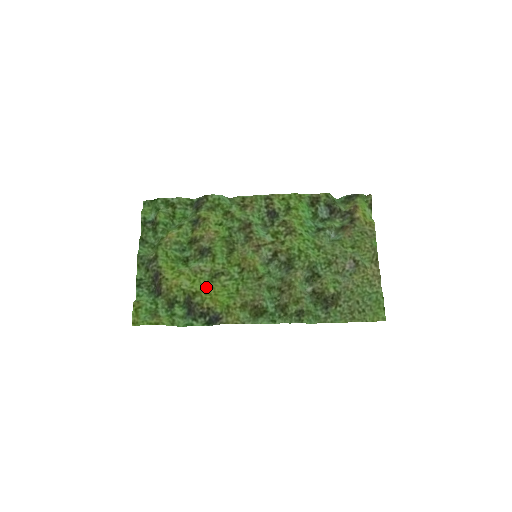
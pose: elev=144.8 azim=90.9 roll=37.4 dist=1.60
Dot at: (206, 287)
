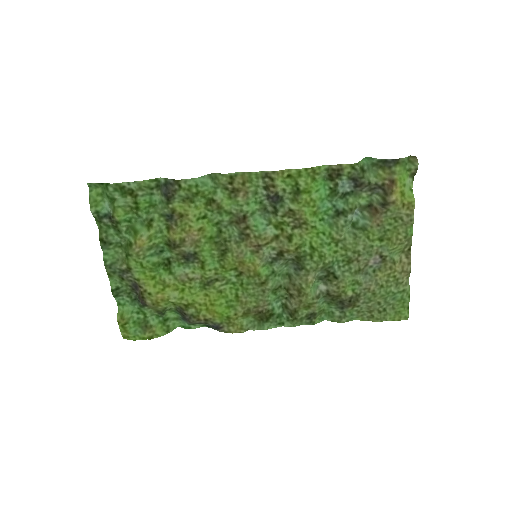
Dot at: (199, 296)
